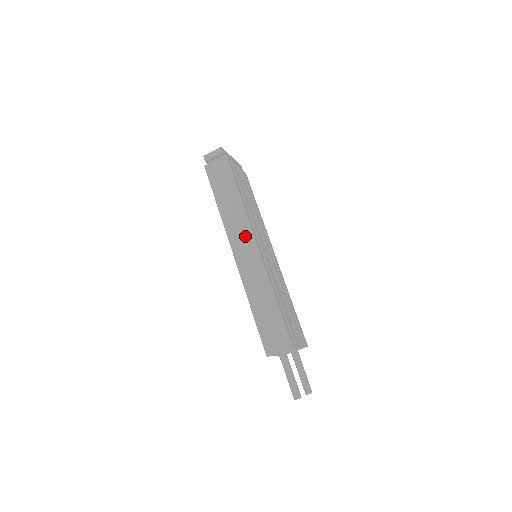
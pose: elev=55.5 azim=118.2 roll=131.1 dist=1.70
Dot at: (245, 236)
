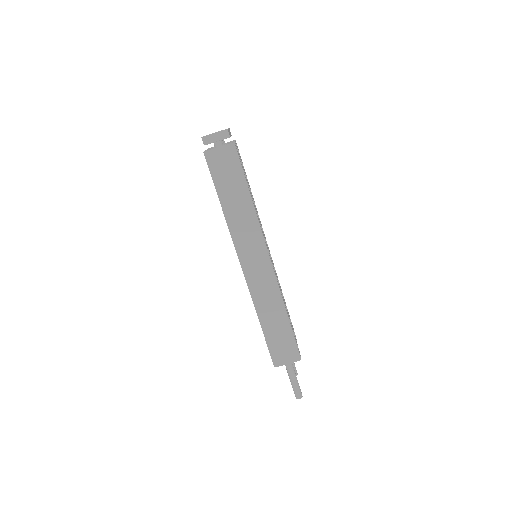
Dot at: (257, 249)
